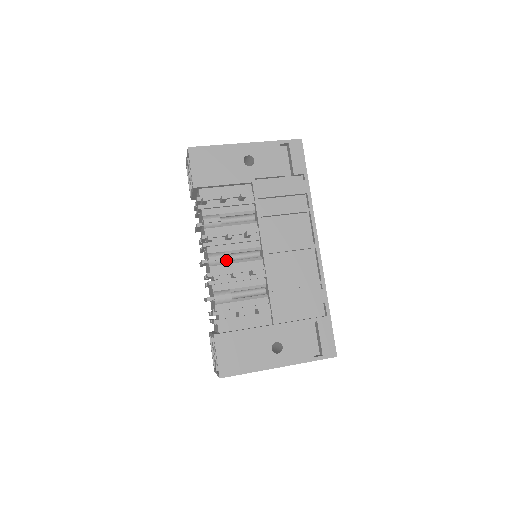
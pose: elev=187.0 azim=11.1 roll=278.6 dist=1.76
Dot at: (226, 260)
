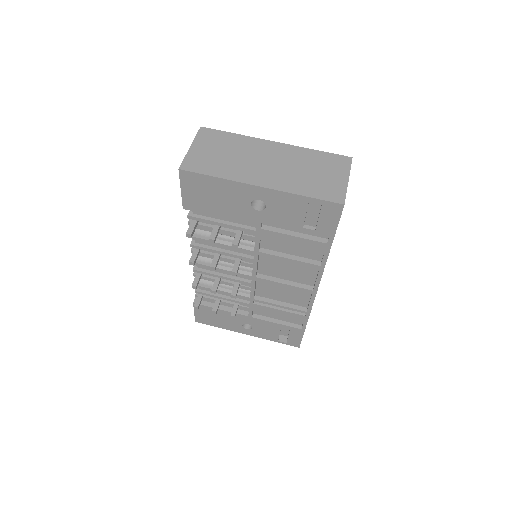
Dot at: occluded
